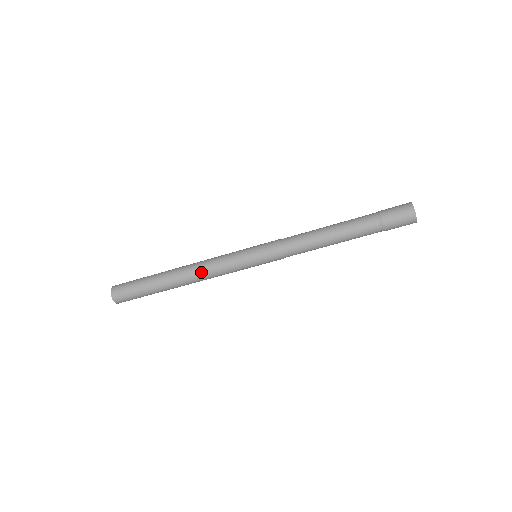
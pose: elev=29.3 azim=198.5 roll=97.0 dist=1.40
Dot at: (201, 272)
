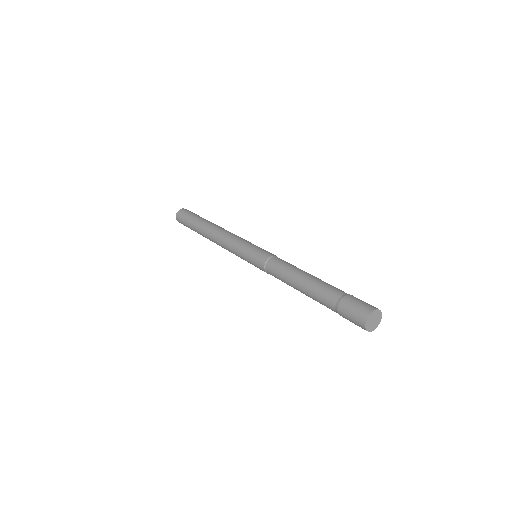
Dot at: (223, 233)
